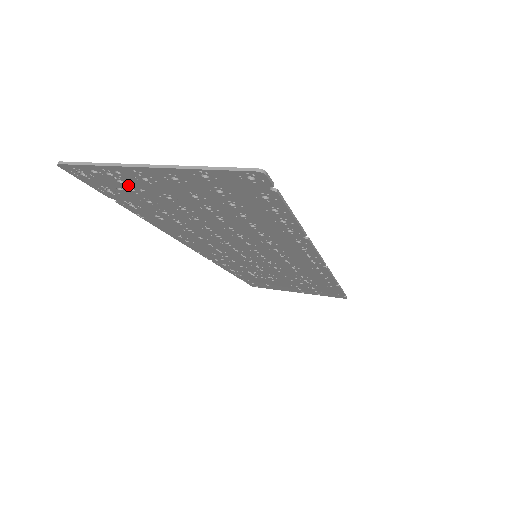
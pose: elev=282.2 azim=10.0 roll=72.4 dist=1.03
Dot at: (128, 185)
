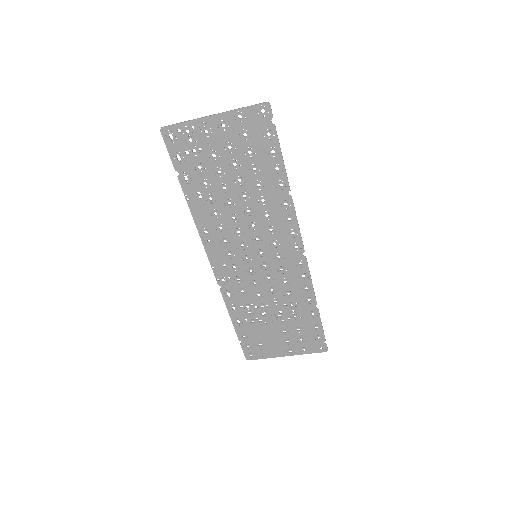
Dot at: (194, 145)
